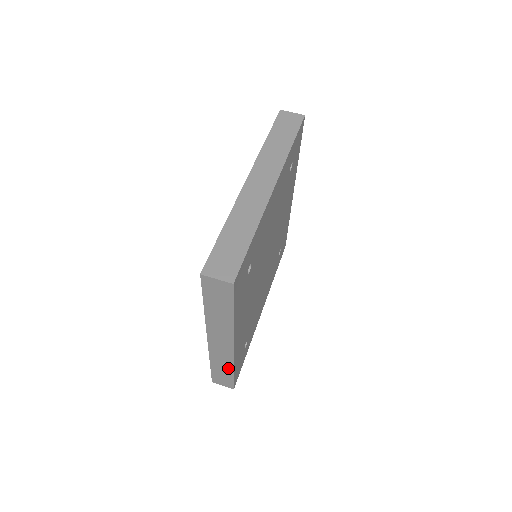
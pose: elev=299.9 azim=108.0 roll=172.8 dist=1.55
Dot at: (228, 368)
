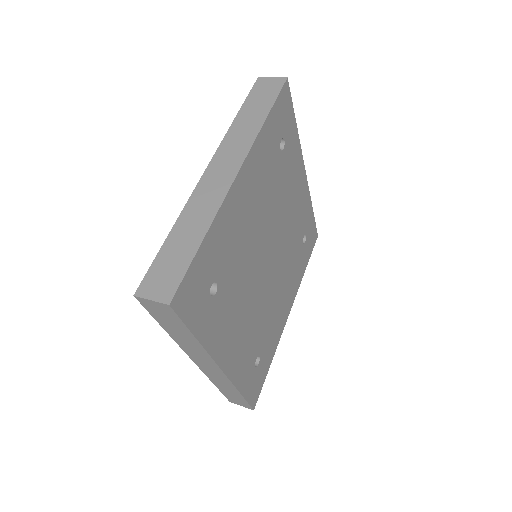
Dot at: (199, 230)
